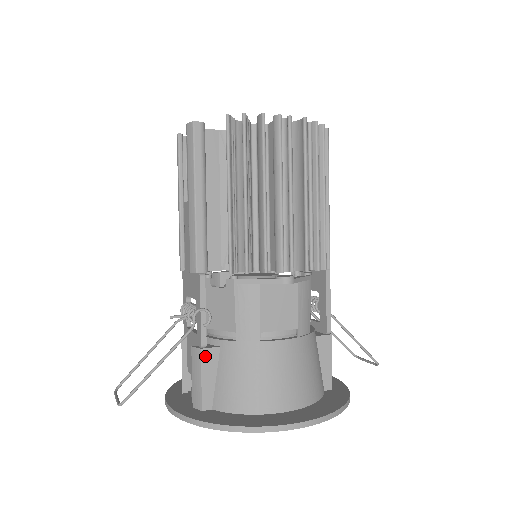
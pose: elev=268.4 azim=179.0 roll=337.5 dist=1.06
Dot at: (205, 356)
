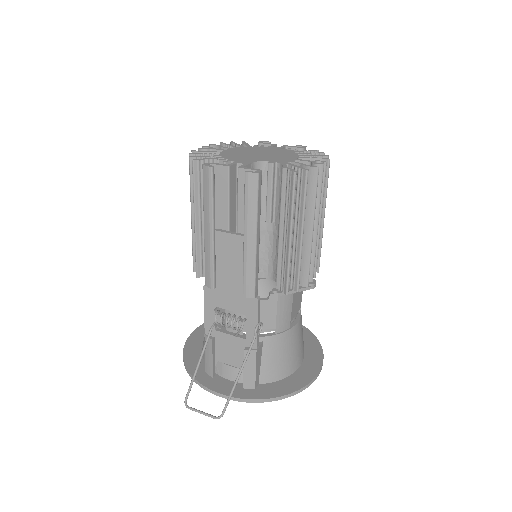
Dot at: (258, 353)
